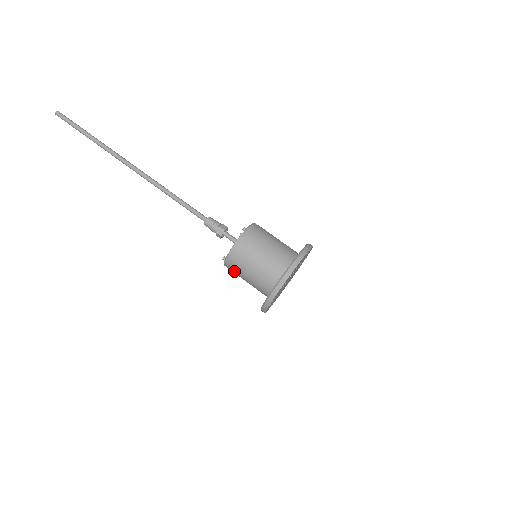
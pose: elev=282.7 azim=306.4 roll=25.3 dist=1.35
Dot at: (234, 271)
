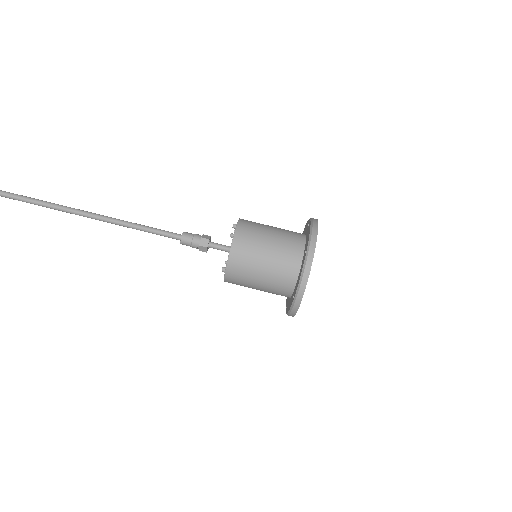
Dot at: (240, 281)
